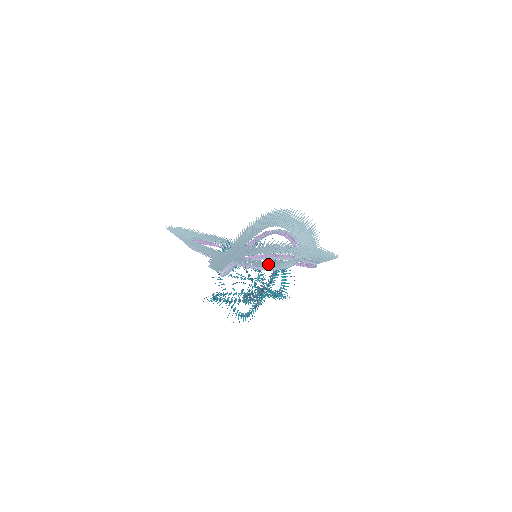
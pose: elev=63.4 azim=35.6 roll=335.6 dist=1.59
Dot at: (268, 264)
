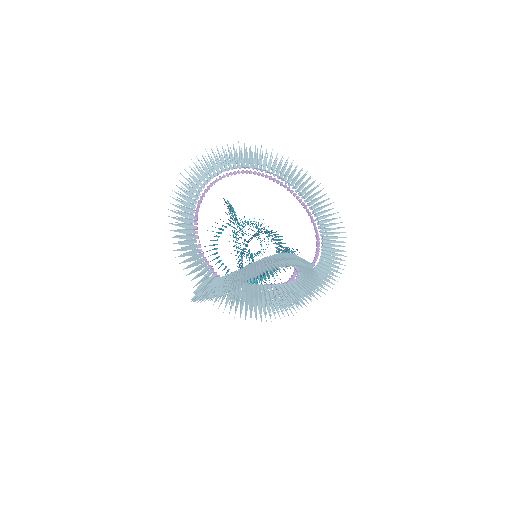
Dot at: (249, 309)
